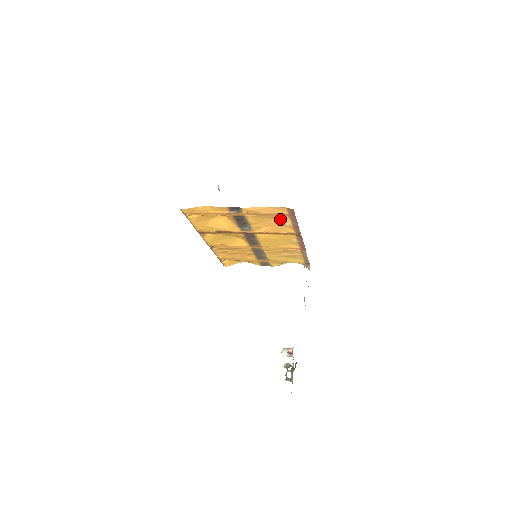
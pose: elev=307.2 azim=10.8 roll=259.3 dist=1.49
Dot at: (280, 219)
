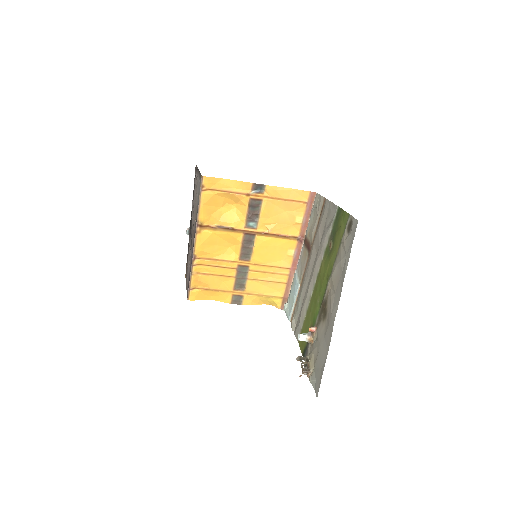
Dot at: (293, 212)
